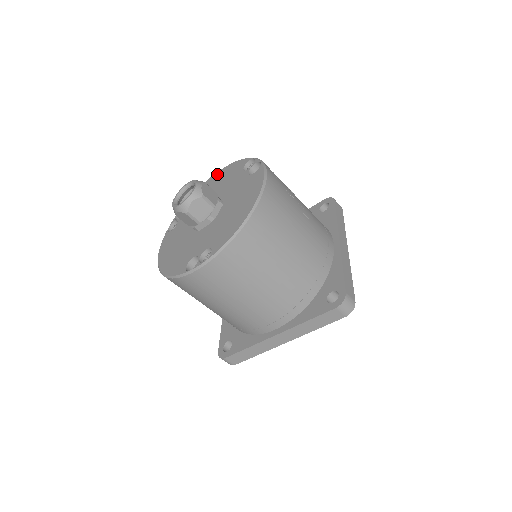
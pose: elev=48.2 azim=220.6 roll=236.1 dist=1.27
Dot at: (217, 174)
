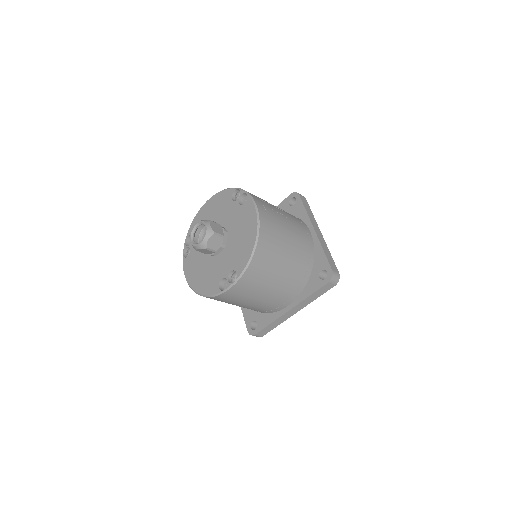
Dot at: (208, 203)
